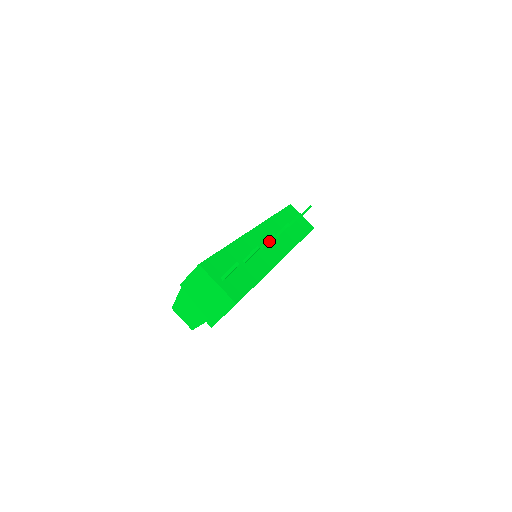
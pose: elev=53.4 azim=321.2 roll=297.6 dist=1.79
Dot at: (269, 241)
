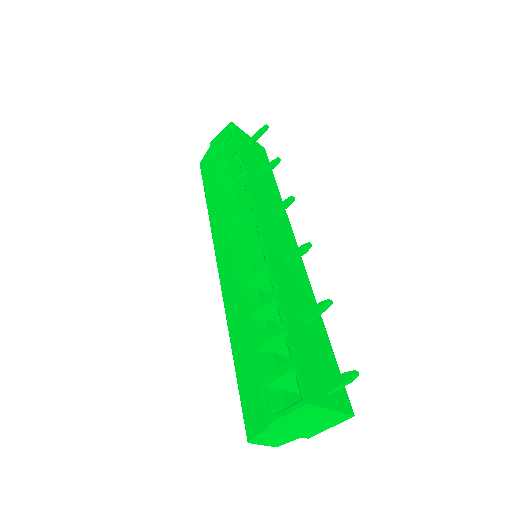
Dot at: (301, 255)
